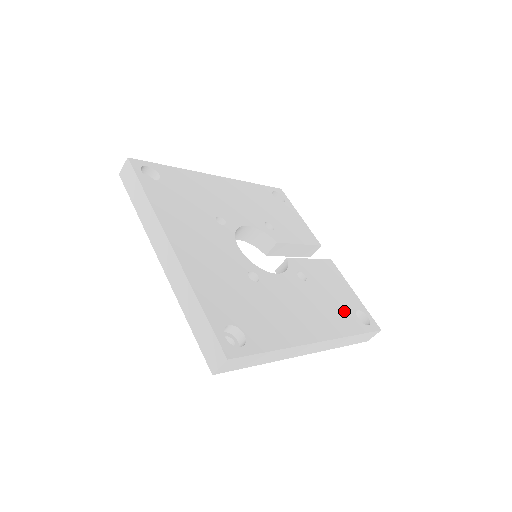
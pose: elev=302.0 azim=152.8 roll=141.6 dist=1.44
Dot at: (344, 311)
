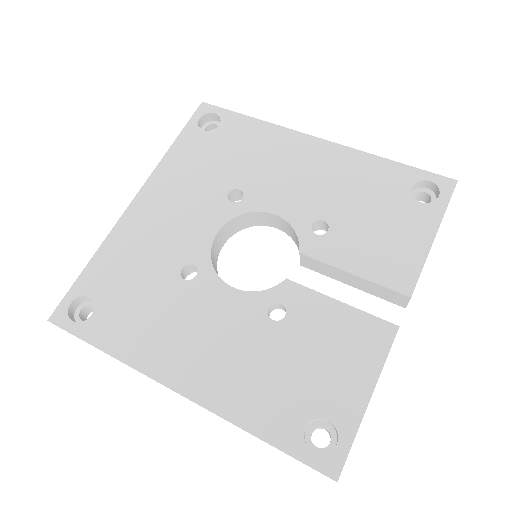
Dot at: (289, 399)
